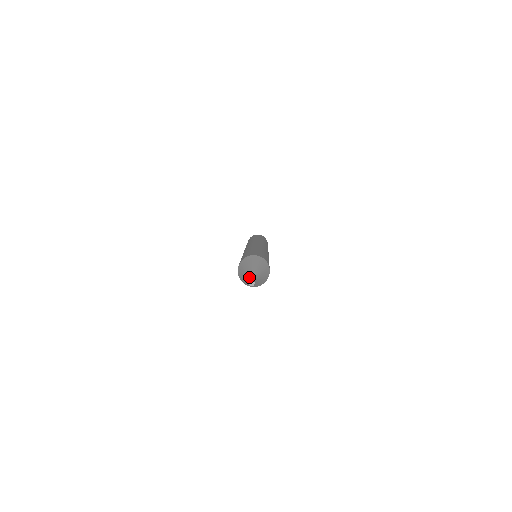
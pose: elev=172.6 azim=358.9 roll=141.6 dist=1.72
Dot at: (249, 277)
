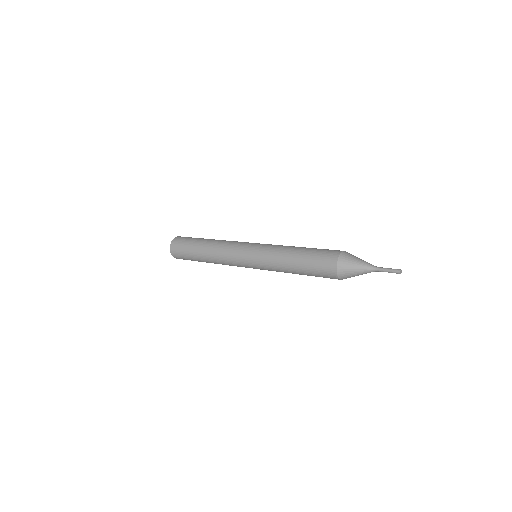
Dot at: (374, 266)
